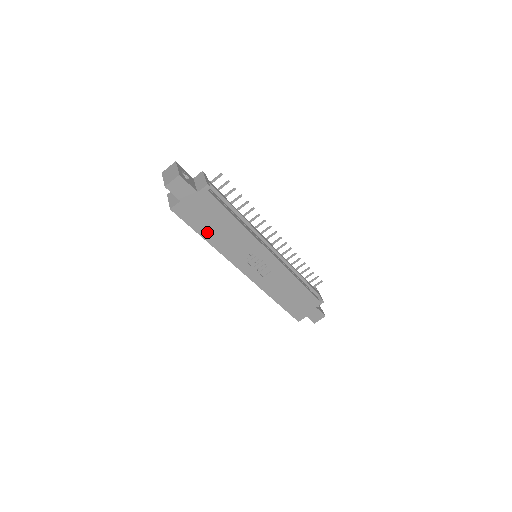
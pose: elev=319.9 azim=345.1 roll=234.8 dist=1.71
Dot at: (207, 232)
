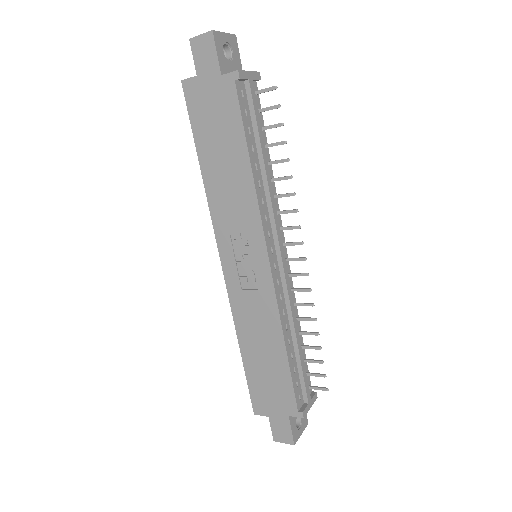
Dot at: (207, 152)
